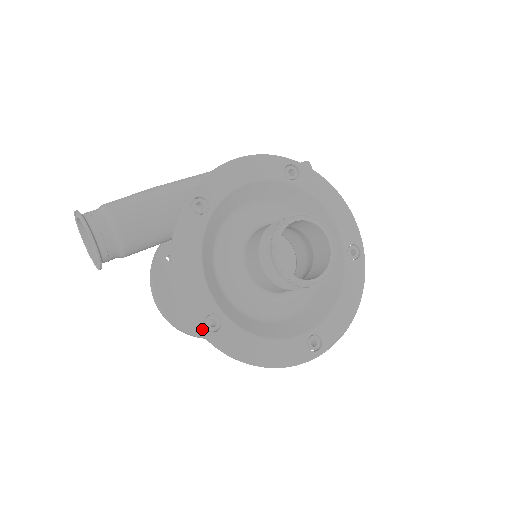
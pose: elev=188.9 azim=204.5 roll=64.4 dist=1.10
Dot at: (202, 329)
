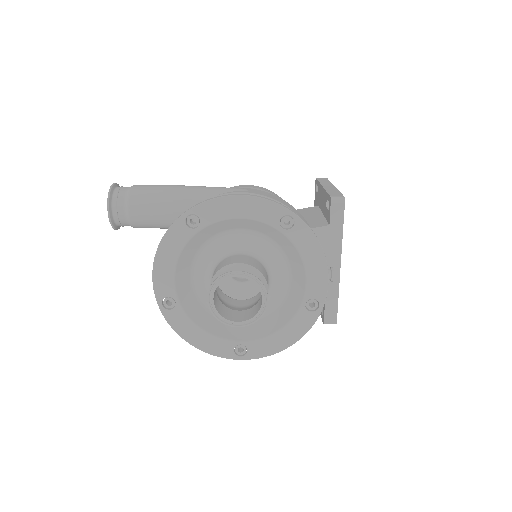
Dot at: (159, 304)
